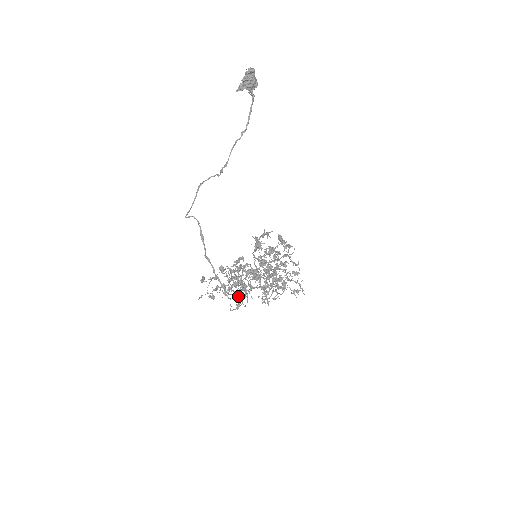
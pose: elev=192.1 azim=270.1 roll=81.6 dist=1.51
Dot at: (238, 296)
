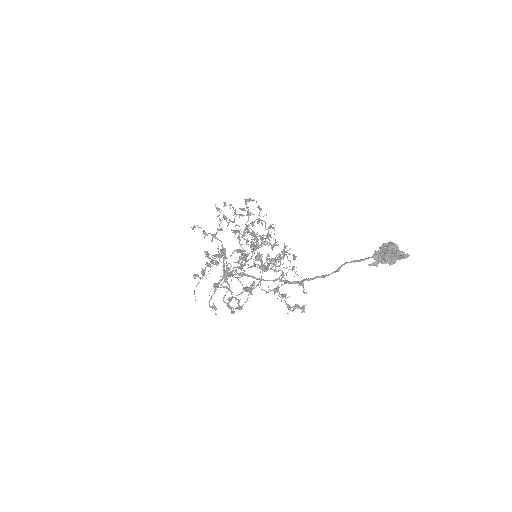
Dot at: occluded
